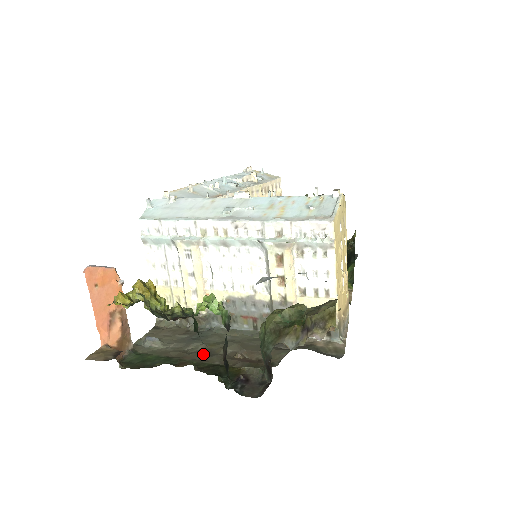
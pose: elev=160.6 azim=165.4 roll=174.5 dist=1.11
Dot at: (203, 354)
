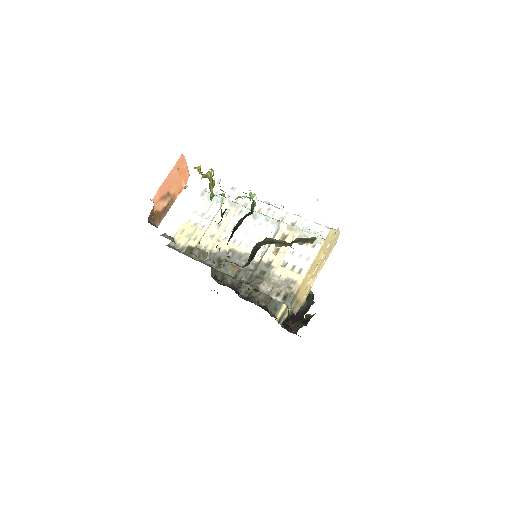
Dot at: occluded
